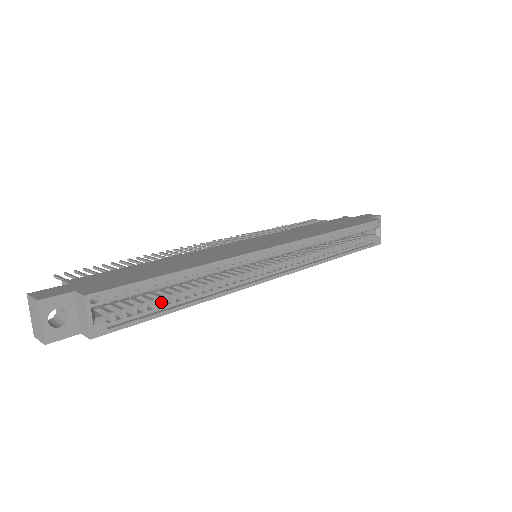
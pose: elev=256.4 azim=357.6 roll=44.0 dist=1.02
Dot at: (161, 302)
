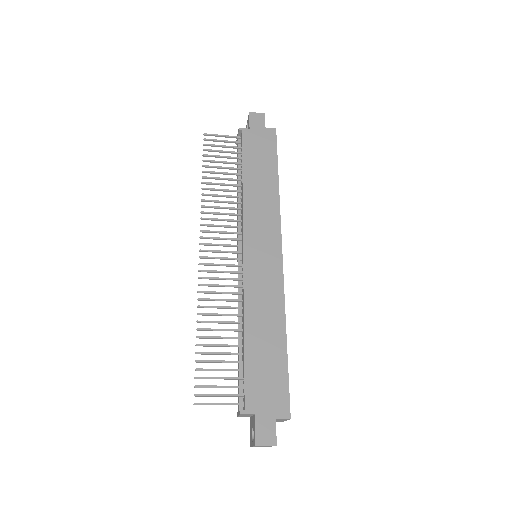
Dot at: occluded
